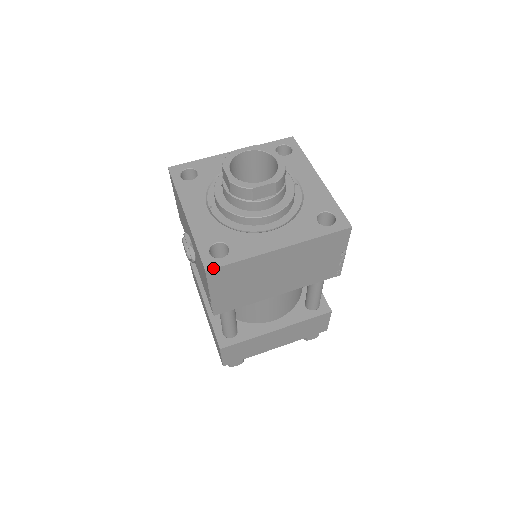
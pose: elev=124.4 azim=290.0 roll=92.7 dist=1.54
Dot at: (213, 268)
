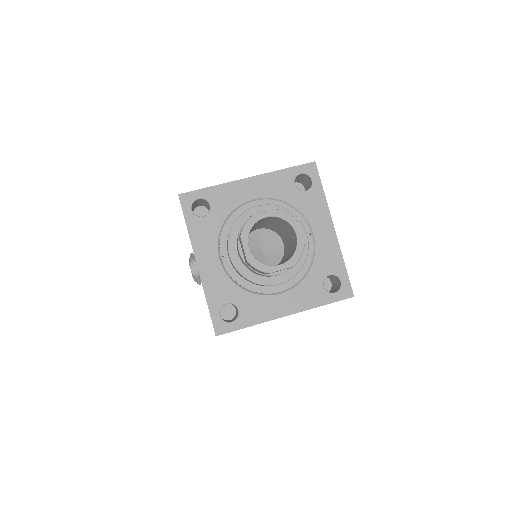
Dot at: occluded
